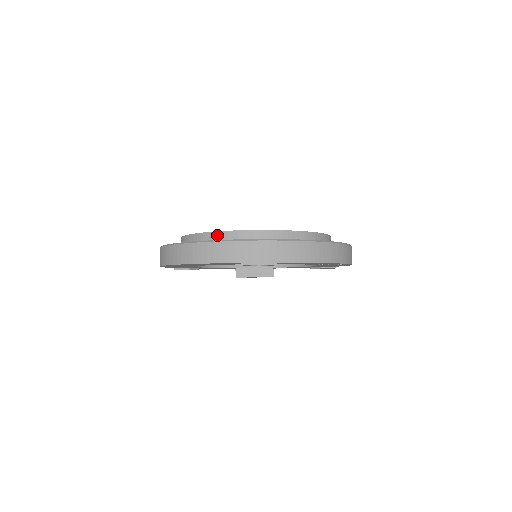
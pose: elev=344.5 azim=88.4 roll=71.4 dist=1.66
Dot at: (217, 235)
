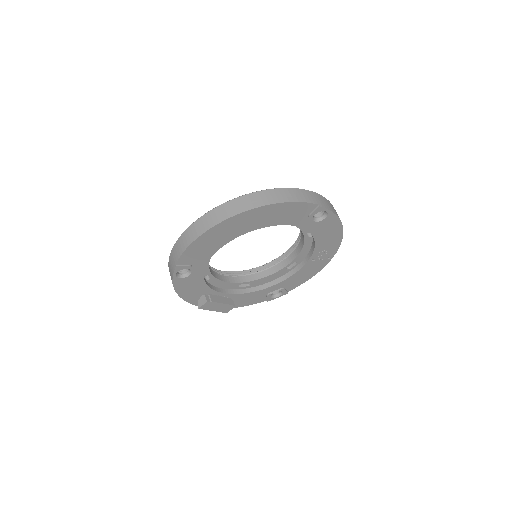
Dot at: occluded
